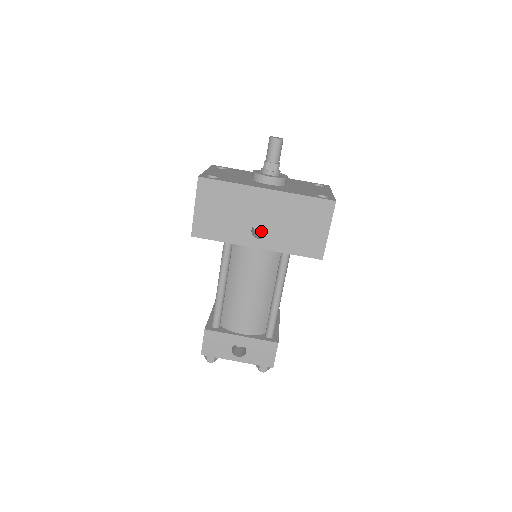
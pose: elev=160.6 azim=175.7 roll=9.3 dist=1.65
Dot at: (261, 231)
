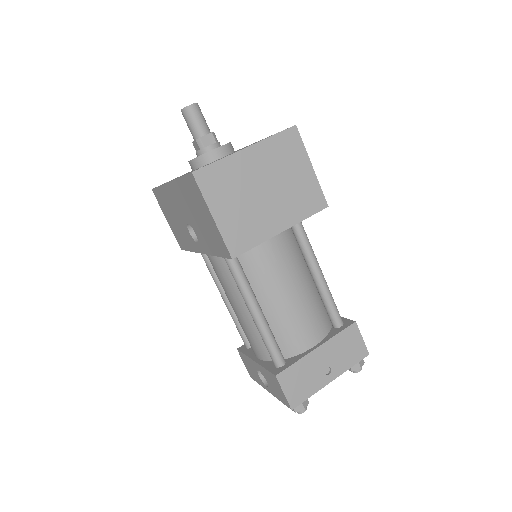
Dot at: occluded
